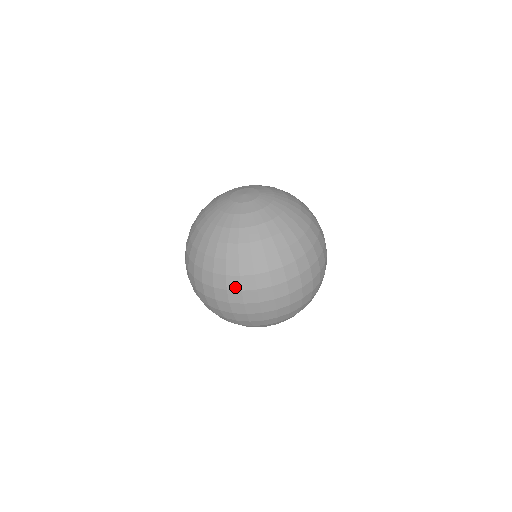
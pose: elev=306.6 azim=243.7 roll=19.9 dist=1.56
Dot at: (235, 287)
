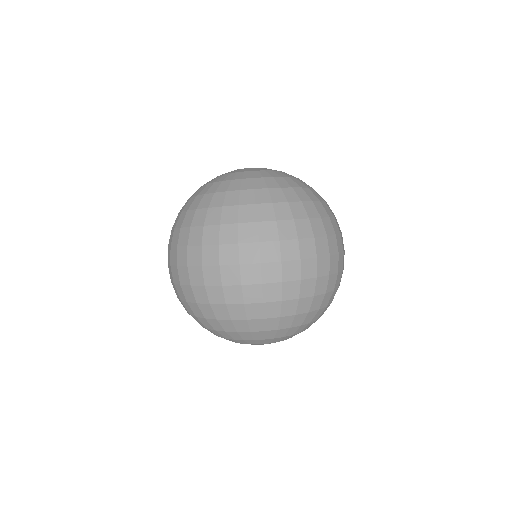
Dot at: (196, 241)
